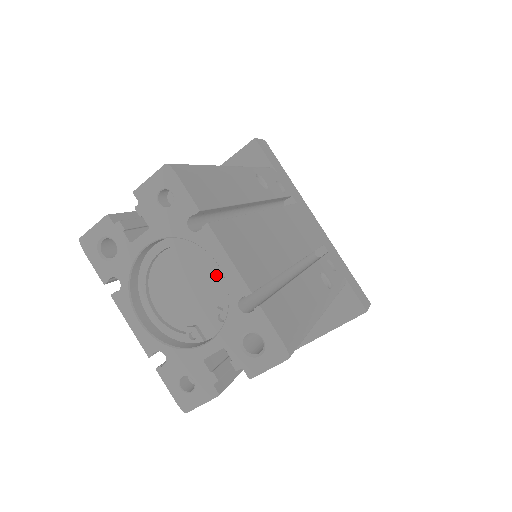
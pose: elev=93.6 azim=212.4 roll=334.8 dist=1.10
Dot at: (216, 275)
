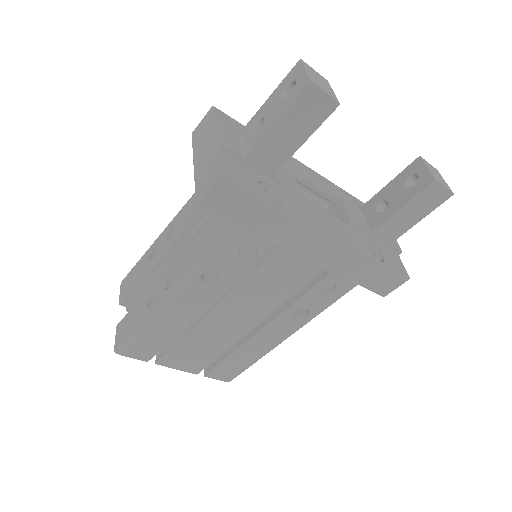
Dot at: occluded
